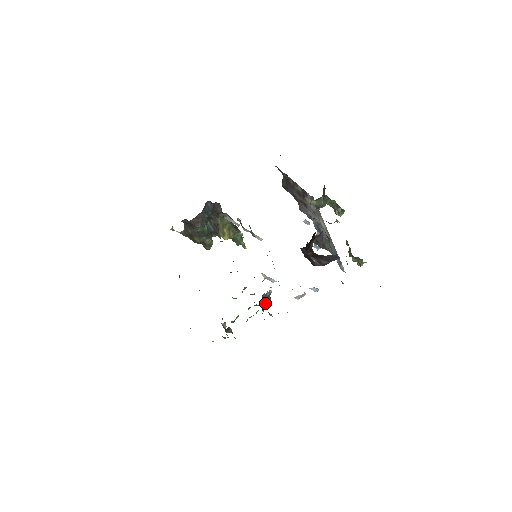
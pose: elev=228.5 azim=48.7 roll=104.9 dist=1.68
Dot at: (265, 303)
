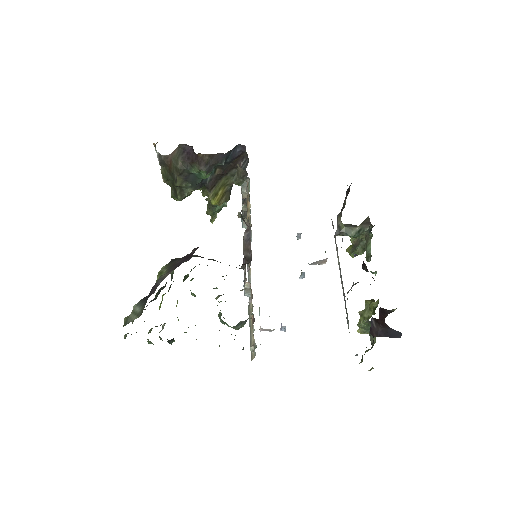
Dot at: (237, 325)
